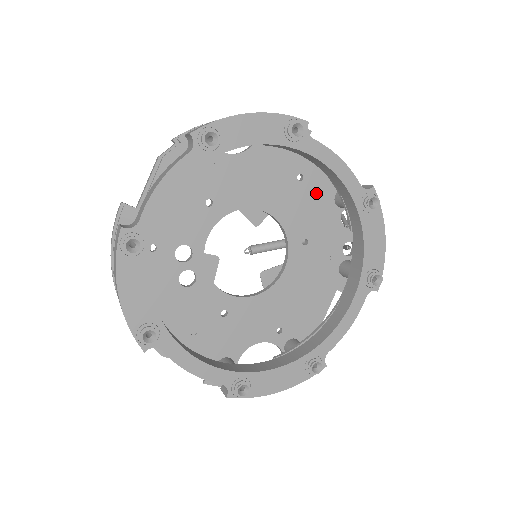
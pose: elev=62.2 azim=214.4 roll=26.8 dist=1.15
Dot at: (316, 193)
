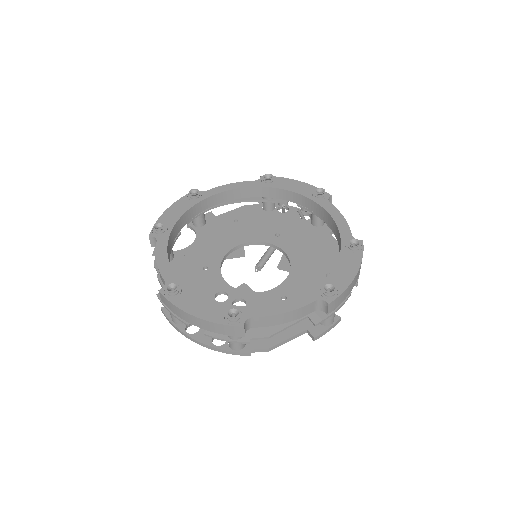
Dot at: (253, 218)
